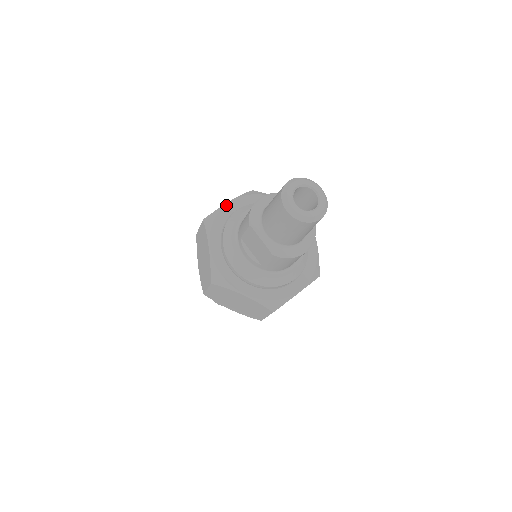
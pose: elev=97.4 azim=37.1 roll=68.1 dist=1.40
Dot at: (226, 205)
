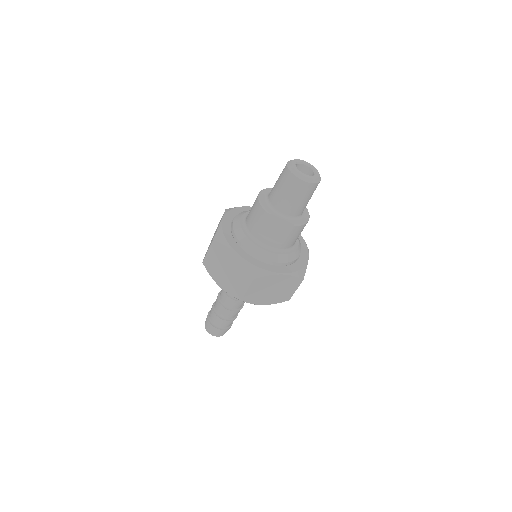
Dot at: (222, 222)
